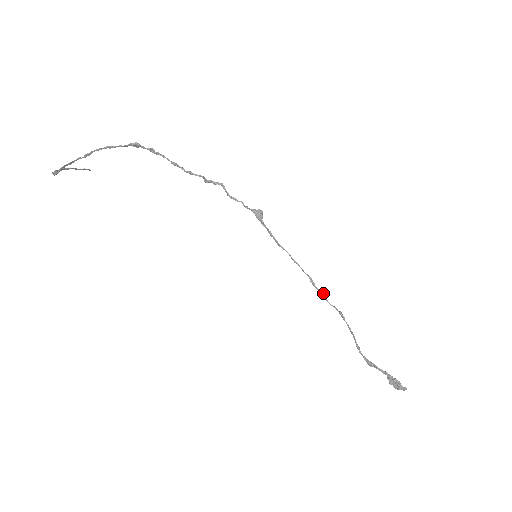
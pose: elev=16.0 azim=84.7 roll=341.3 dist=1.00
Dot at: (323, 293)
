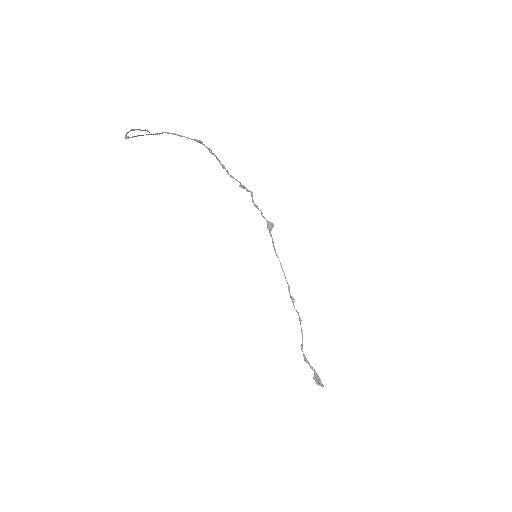
Dot at: occluded
